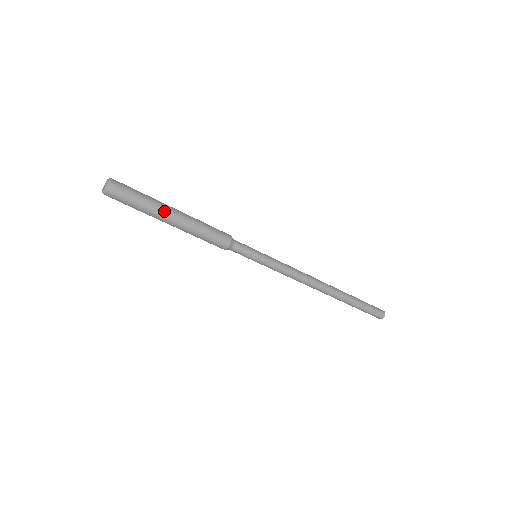
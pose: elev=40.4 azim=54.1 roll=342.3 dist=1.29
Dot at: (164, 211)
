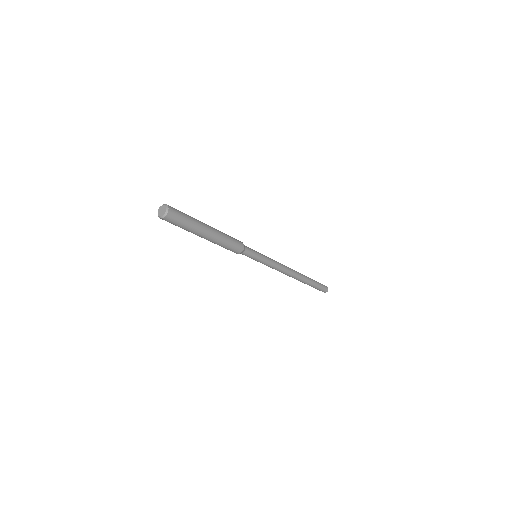
Dot at: (203, 224)
